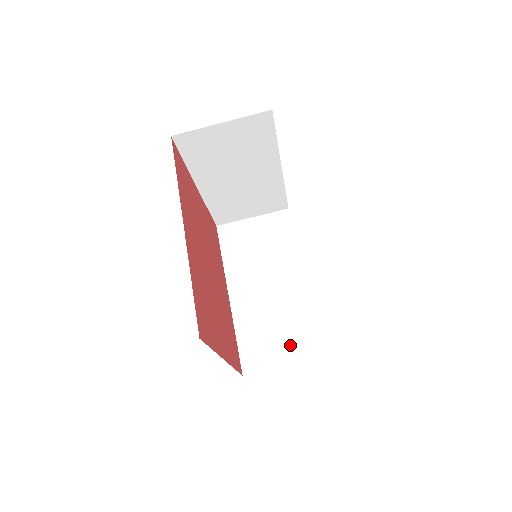
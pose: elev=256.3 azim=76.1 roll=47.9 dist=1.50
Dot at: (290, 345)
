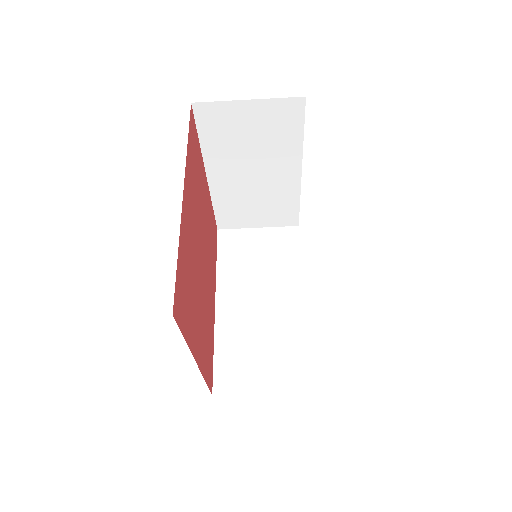
Dot at: (273, 371)
